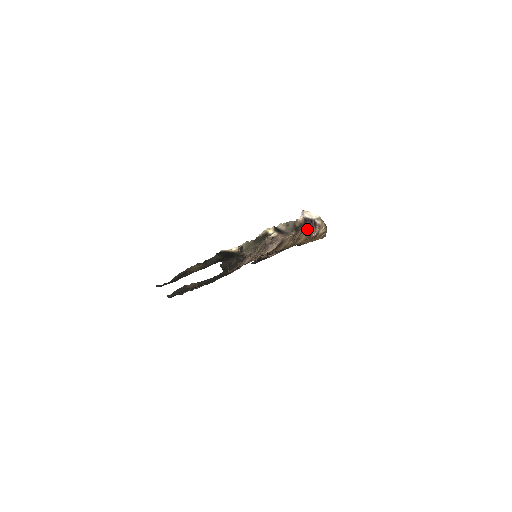
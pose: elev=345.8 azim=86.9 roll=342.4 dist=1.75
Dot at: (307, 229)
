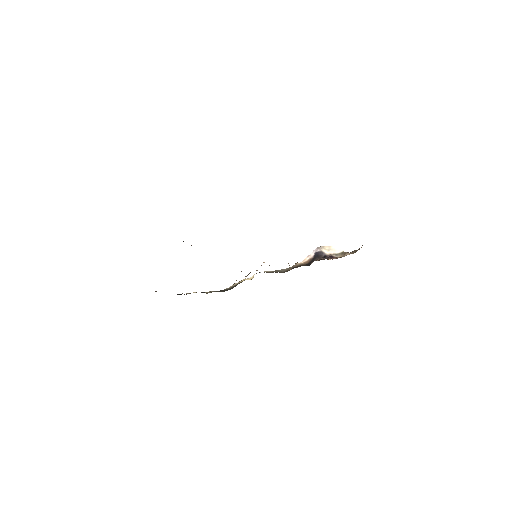
Dot at: occluded
